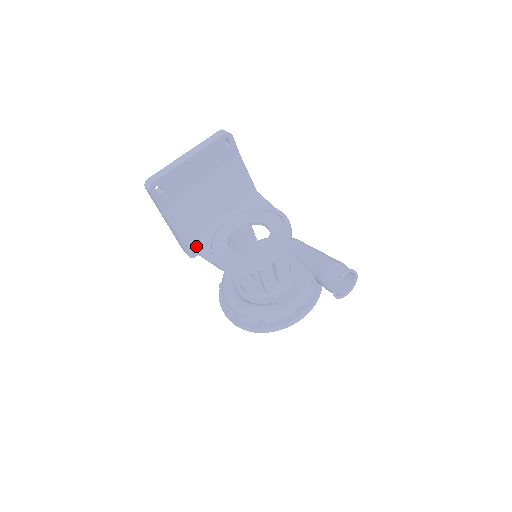
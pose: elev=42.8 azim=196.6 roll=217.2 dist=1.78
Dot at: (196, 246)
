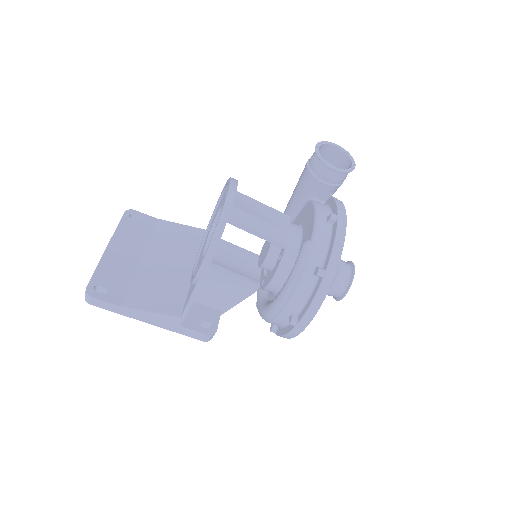
Dot at: (187, 301)
